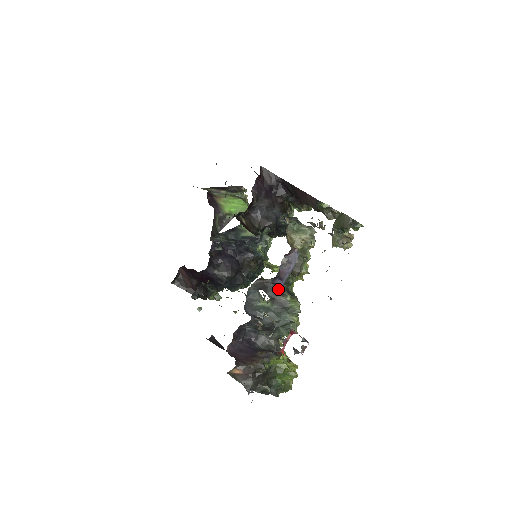
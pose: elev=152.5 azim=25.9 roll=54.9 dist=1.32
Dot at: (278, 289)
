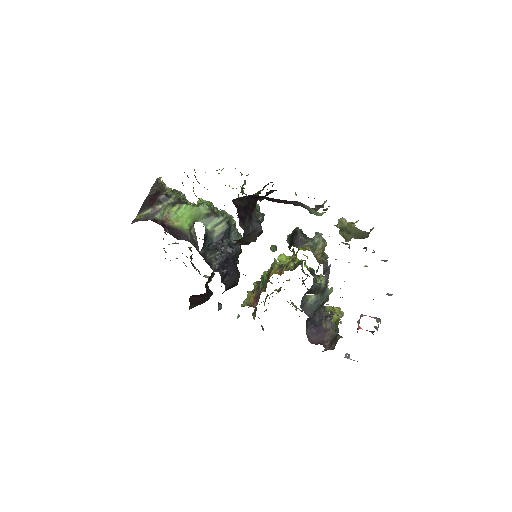
Dot at: (314, 284)
